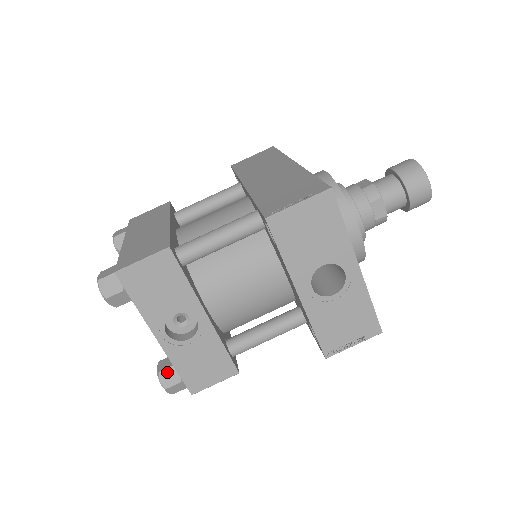
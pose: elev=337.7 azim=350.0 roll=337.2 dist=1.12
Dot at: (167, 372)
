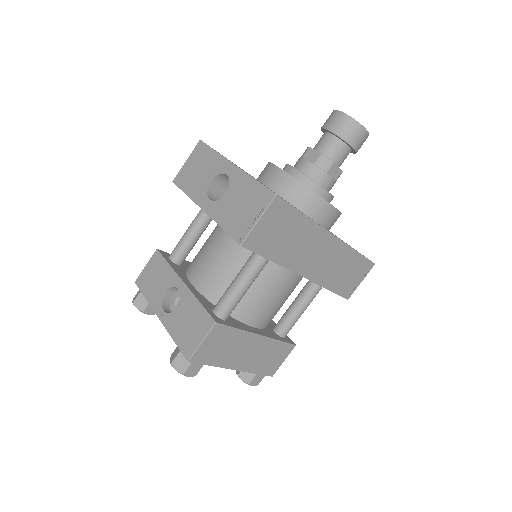
Dot at: (175, 351)
